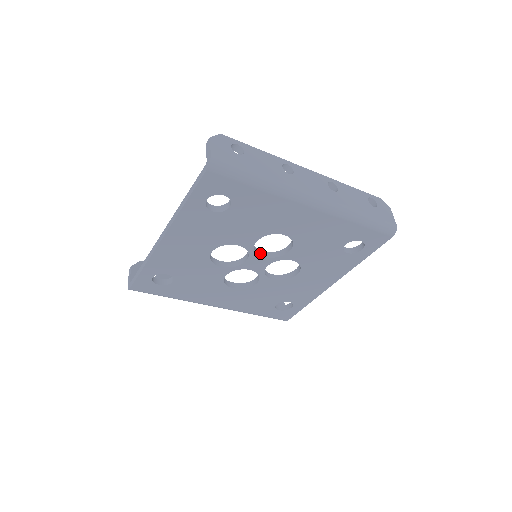
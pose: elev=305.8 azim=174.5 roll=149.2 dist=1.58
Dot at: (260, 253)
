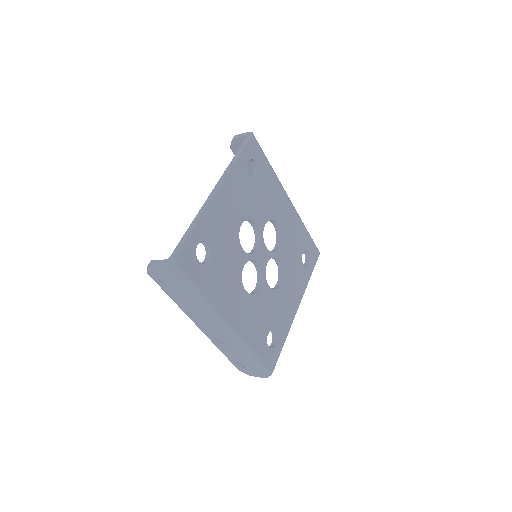
Dot at: (263, 245)
